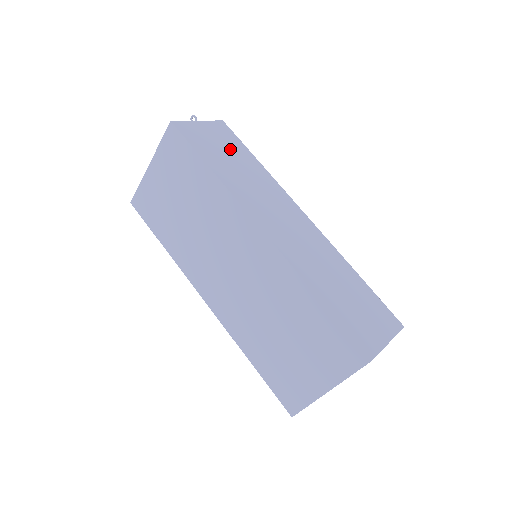
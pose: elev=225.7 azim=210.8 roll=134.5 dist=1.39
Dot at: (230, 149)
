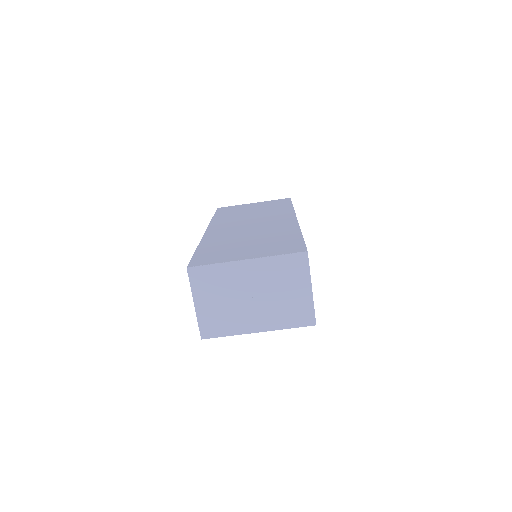
Dot at: occluded
